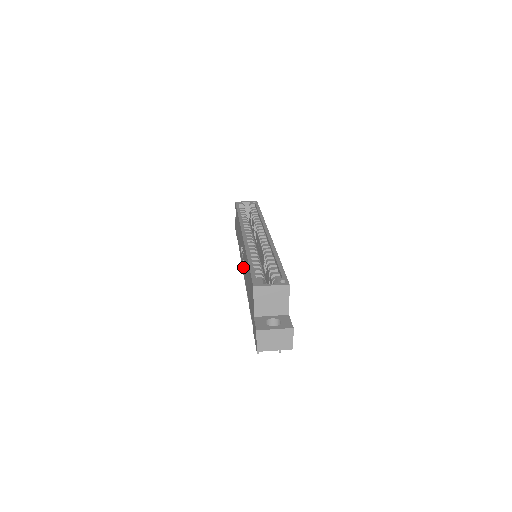
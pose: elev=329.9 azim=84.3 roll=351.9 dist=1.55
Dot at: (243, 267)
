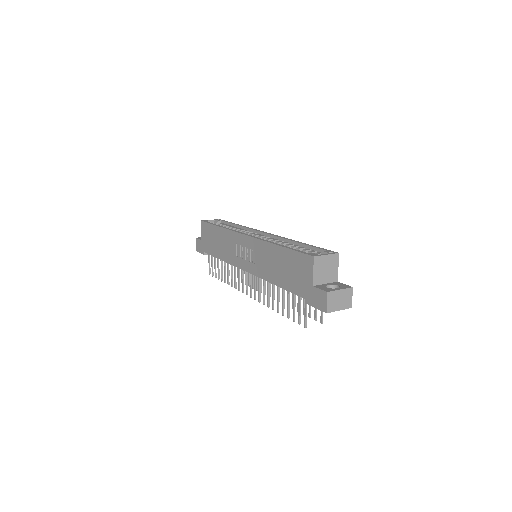
Dot at: (249, 266)
